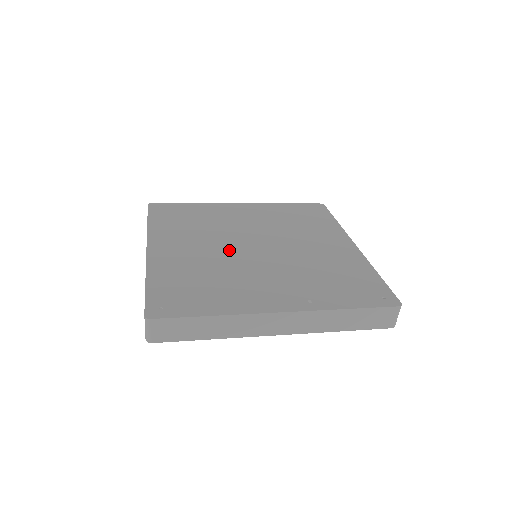
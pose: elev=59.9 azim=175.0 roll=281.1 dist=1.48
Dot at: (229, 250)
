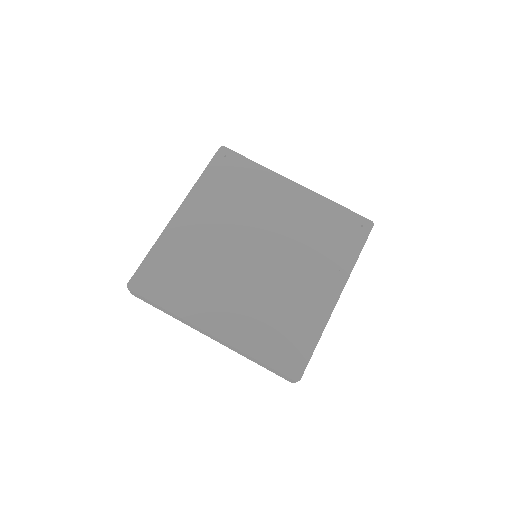
Dot at: (250, 276)
